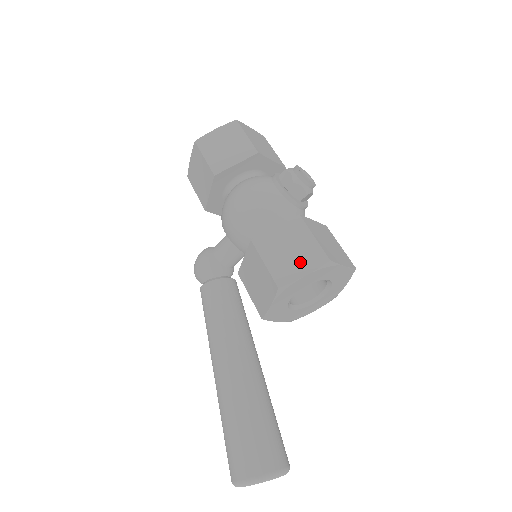
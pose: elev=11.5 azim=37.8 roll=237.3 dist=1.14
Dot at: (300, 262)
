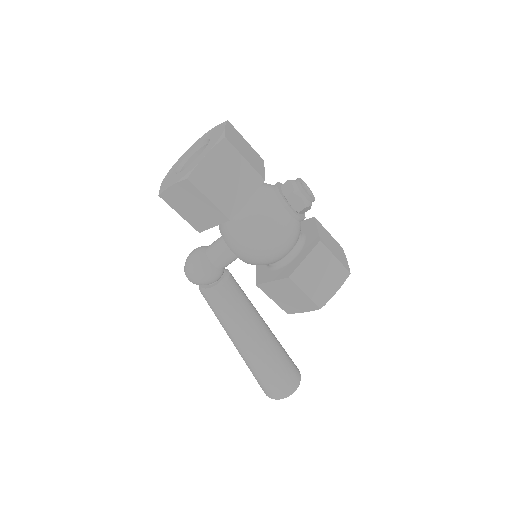
Dot at: (331, 283)
